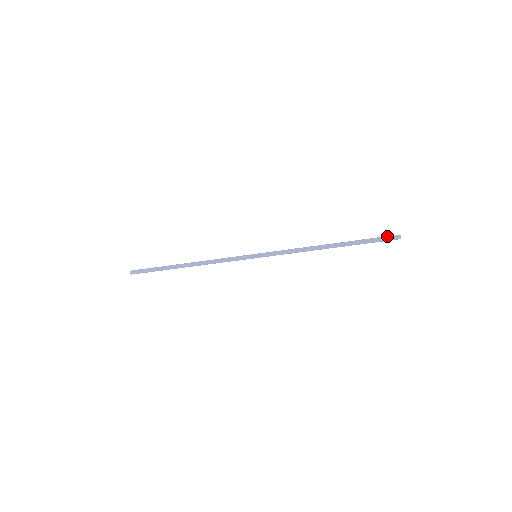
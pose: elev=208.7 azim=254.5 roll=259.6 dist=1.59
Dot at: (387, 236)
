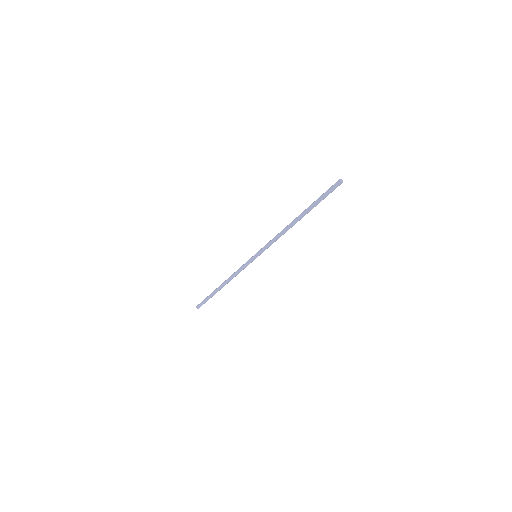
Dot at: (331, 186)
